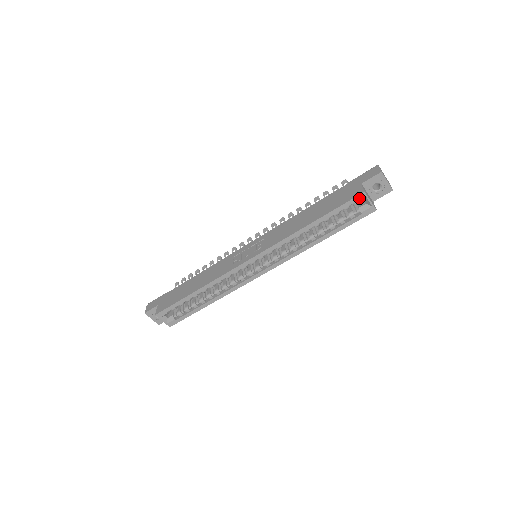
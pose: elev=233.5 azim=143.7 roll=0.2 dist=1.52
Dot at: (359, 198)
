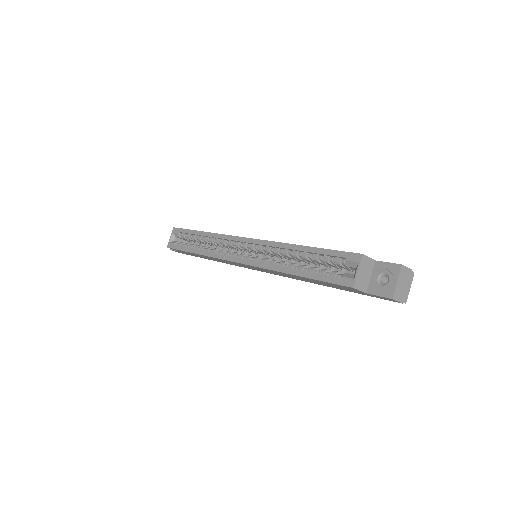
Dot at: (353, 257)
